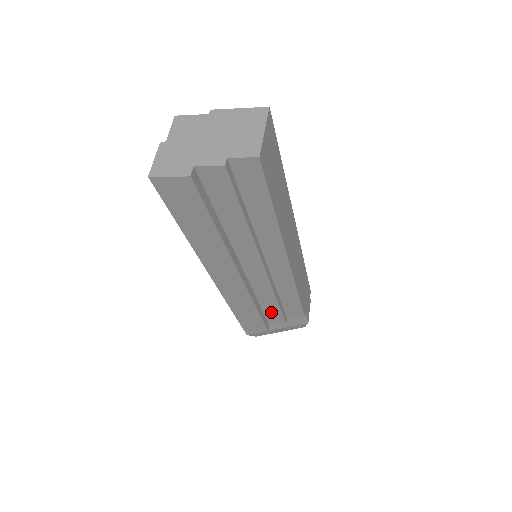
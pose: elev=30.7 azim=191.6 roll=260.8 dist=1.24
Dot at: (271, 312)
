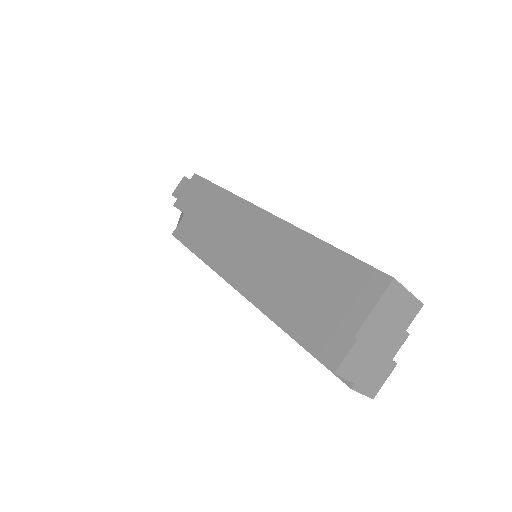
Dot at: occluded
